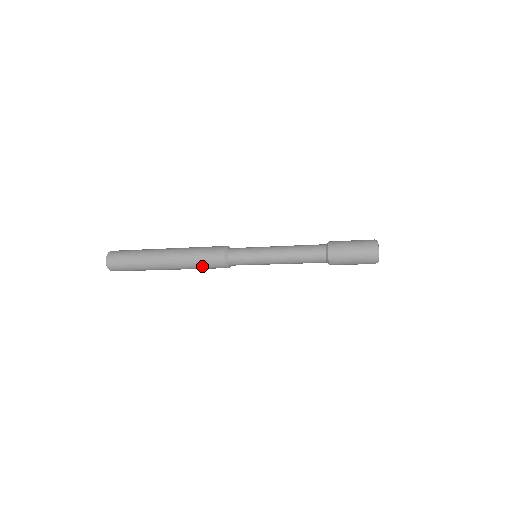
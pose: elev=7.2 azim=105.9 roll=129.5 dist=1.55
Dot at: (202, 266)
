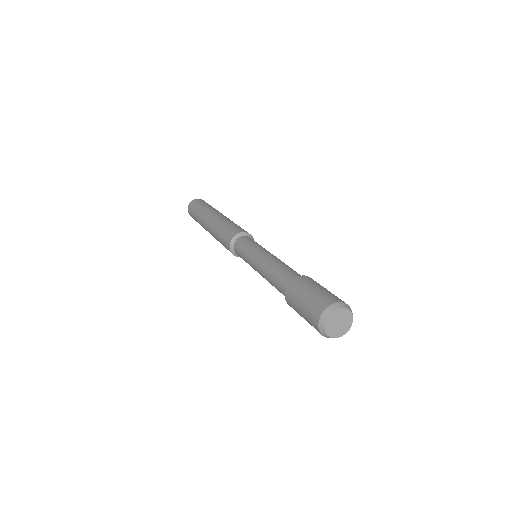
Dot at: (220, 240)
